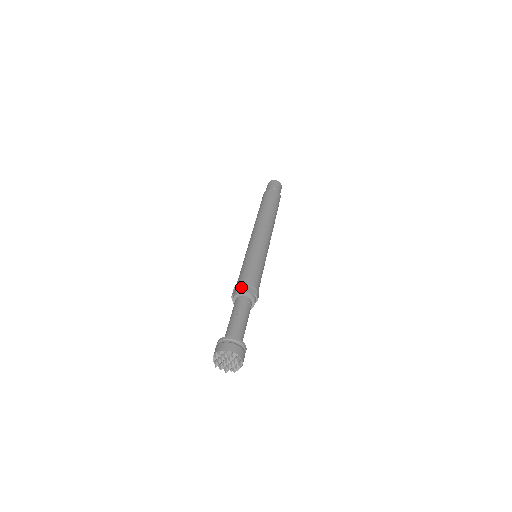
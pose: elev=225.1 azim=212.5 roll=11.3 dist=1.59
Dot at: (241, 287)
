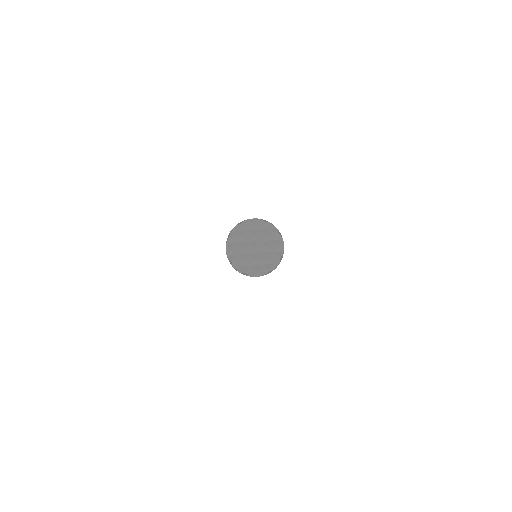
Dot at: occluded
